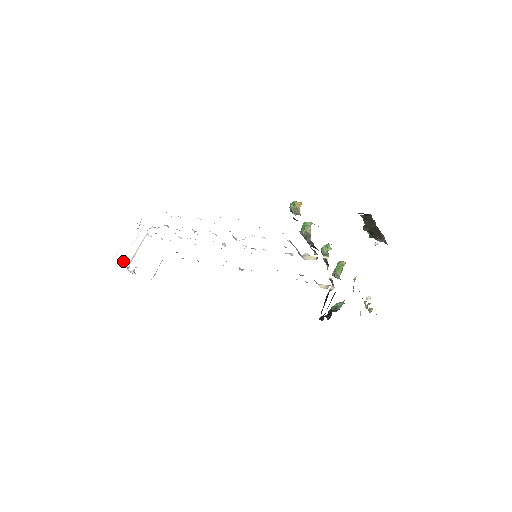
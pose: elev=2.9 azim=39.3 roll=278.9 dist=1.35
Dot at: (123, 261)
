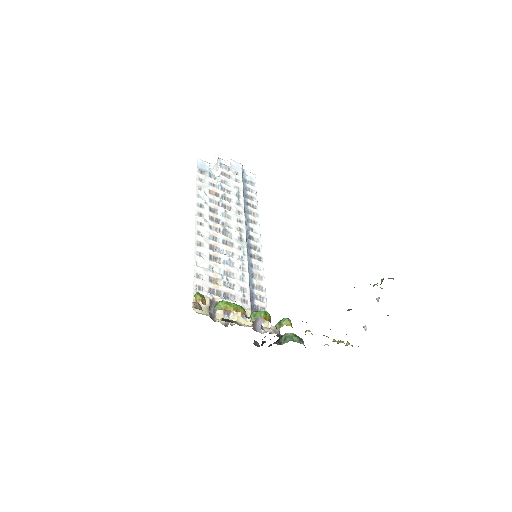
Dot at: occluded
